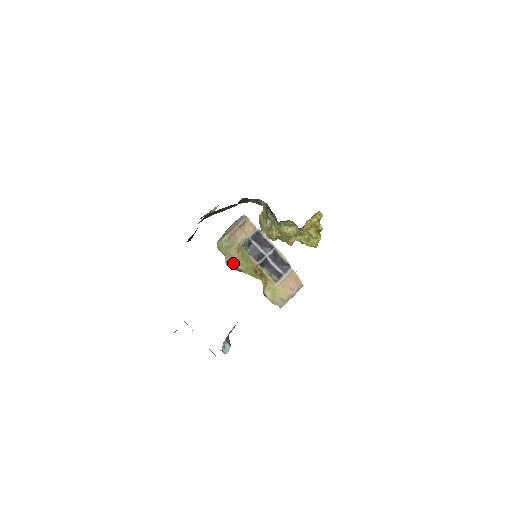
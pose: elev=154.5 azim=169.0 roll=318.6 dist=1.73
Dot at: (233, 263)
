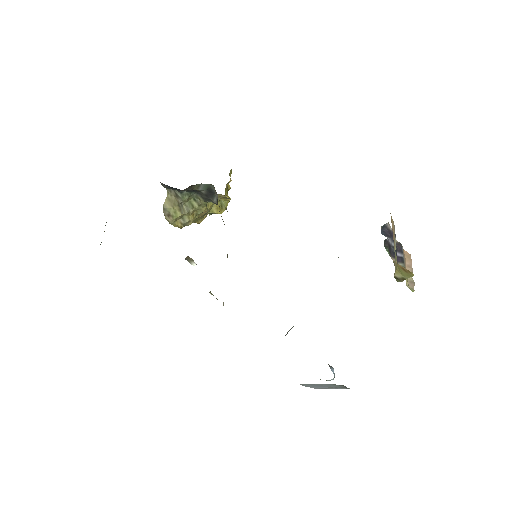
Dot at: (394, 276)
